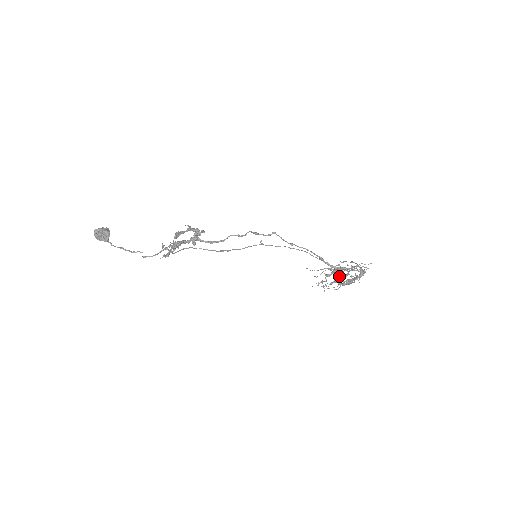
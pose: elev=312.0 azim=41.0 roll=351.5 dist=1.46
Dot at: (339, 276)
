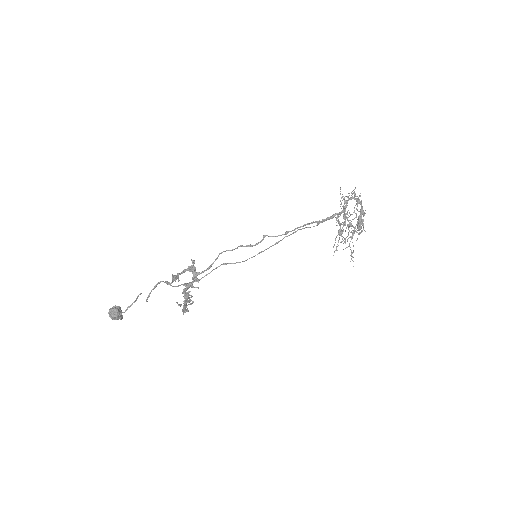
Dot at: (348, 224)
